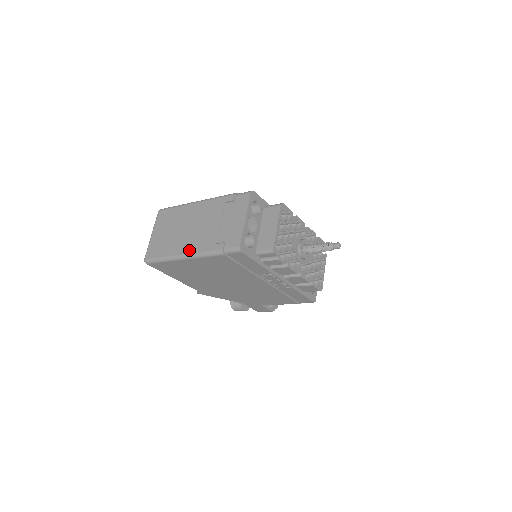
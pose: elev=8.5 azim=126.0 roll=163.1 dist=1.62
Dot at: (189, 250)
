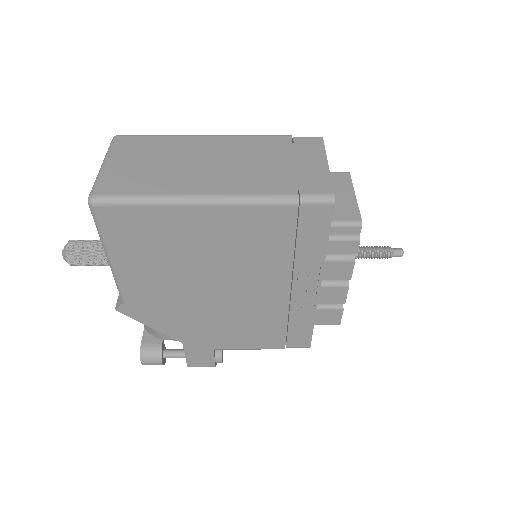
Dot at: (215, 190)
